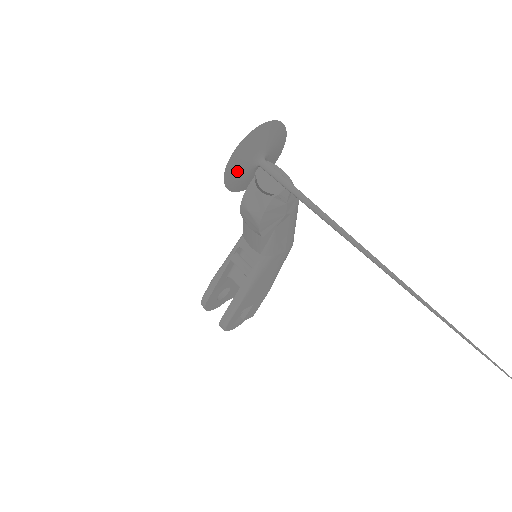
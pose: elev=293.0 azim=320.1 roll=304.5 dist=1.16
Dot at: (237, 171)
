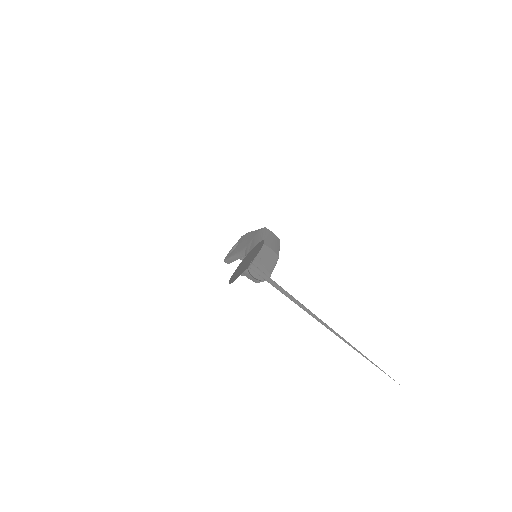
Dot at: (236, 276)
